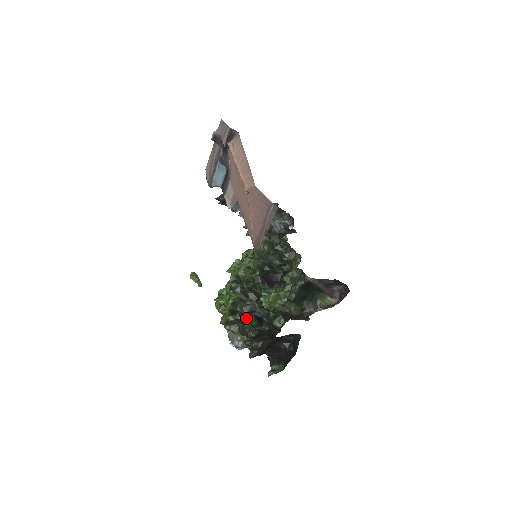
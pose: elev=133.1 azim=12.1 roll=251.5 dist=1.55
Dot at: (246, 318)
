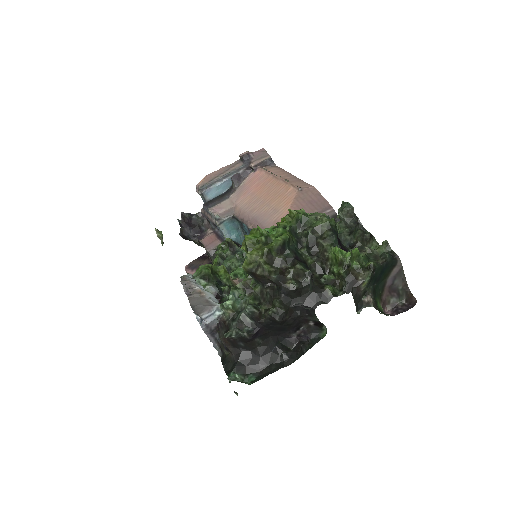
Dot at: (298, 261)
